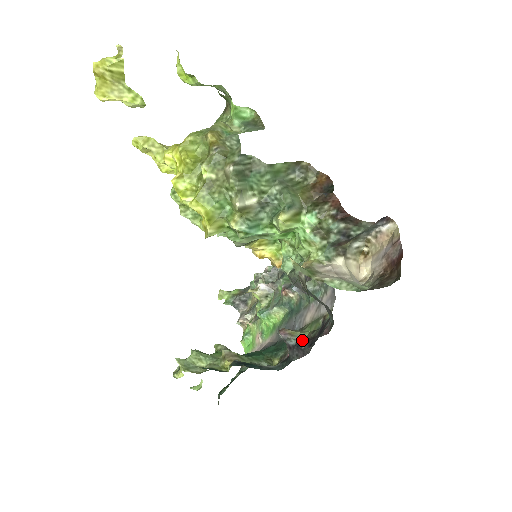
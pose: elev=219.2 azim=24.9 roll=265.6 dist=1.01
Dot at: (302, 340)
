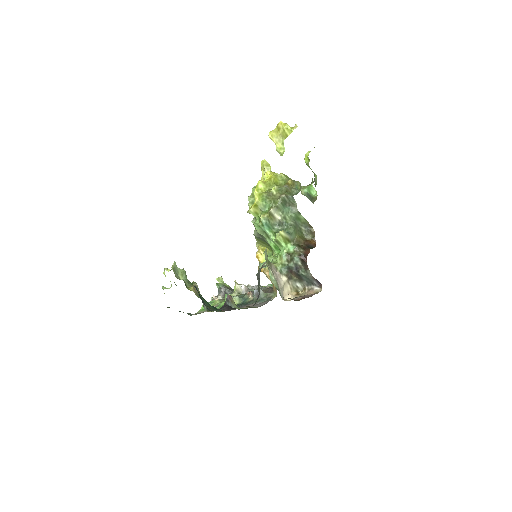
Dot at: occluded
